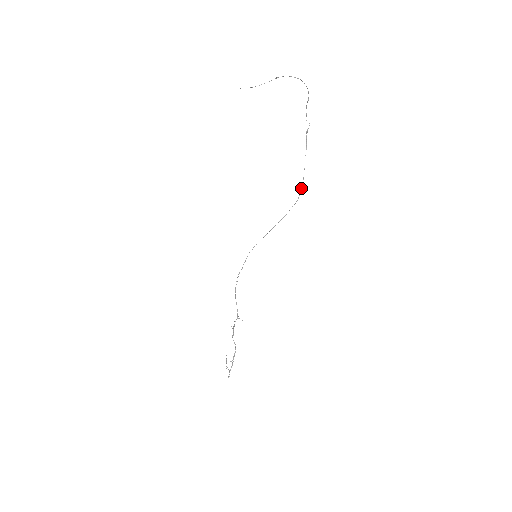
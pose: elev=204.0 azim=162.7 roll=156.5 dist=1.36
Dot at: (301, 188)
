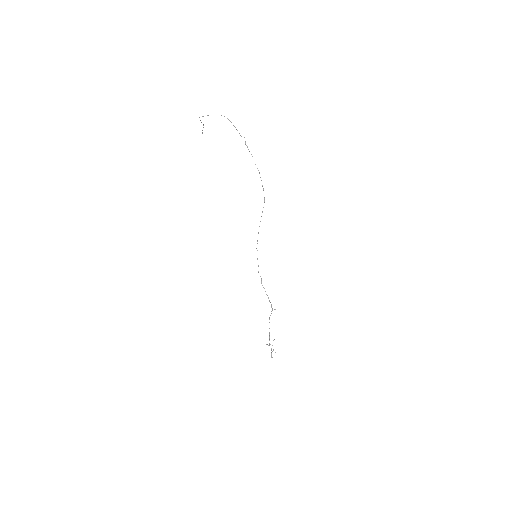
Dot at: occluded
